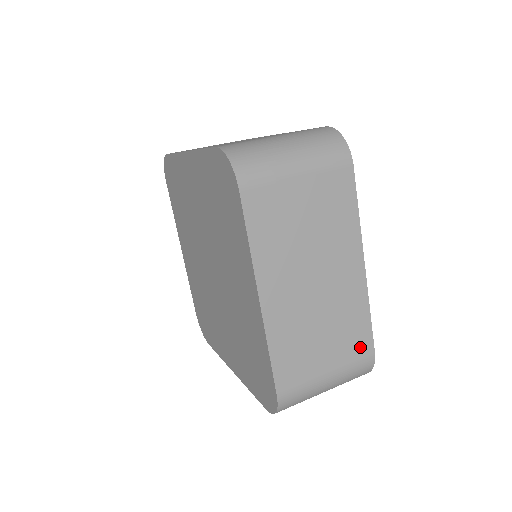
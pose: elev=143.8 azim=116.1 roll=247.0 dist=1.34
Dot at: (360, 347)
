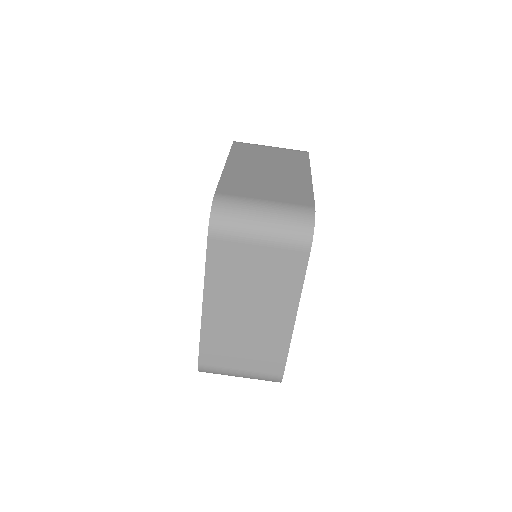
Dot at: occluded
